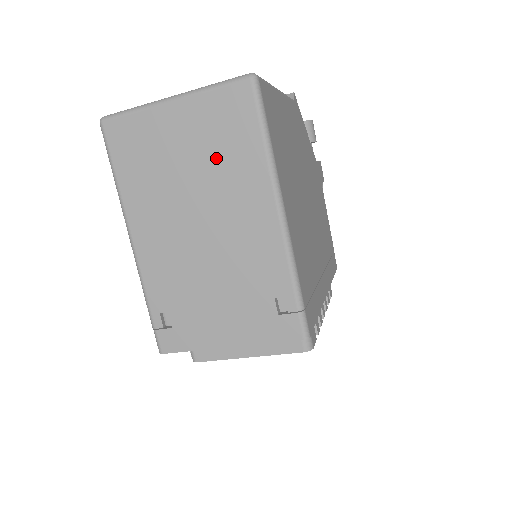
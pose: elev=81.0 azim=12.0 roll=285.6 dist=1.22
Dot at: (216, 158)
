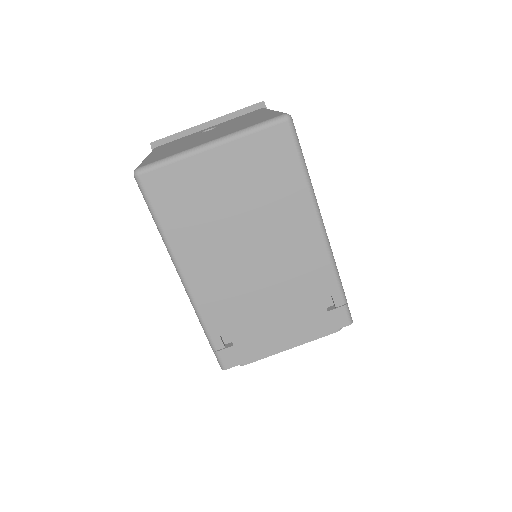
Dot at: (261, 193)
